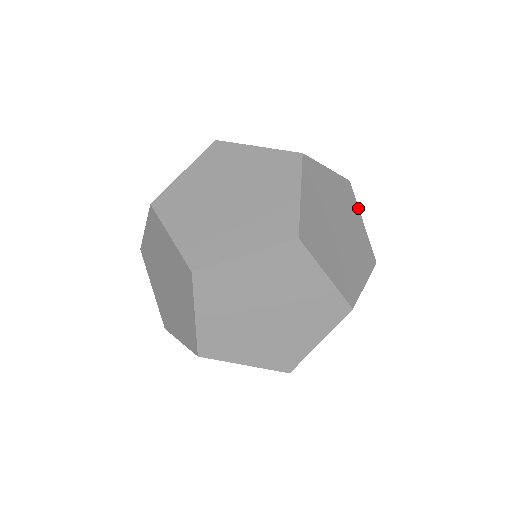
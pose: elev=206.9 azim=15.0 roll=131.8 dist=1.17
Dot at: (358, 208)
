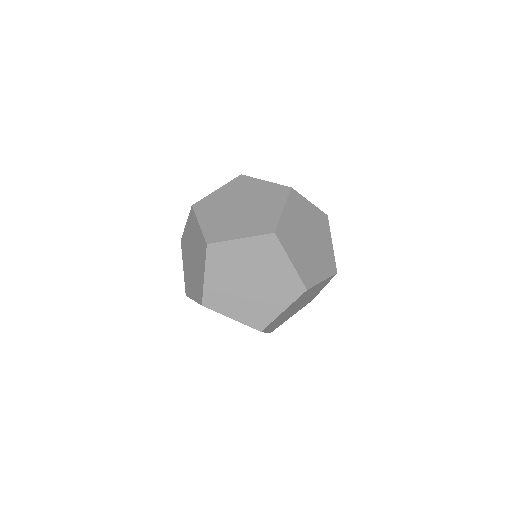
Dot at: (328, 277)
